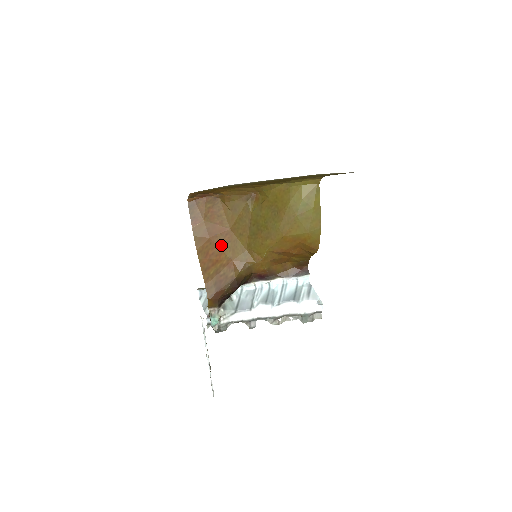
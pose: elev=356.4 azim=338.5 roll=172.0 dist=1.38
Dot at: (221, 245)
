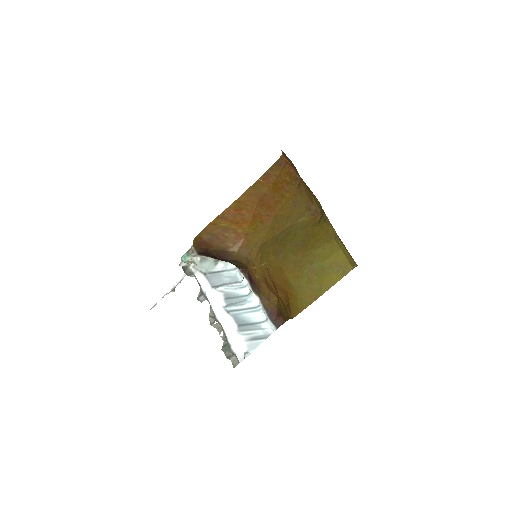
Dot at: (255, 217)
